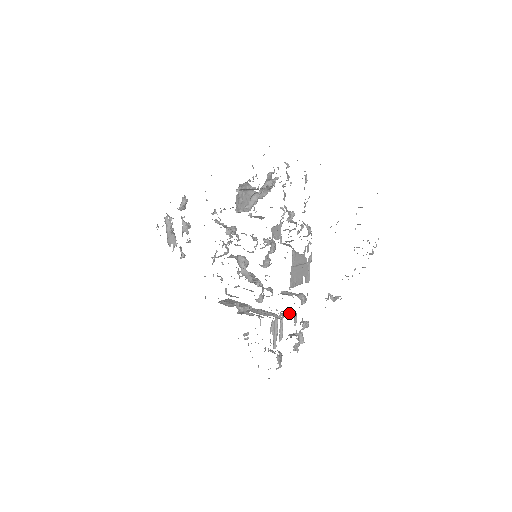
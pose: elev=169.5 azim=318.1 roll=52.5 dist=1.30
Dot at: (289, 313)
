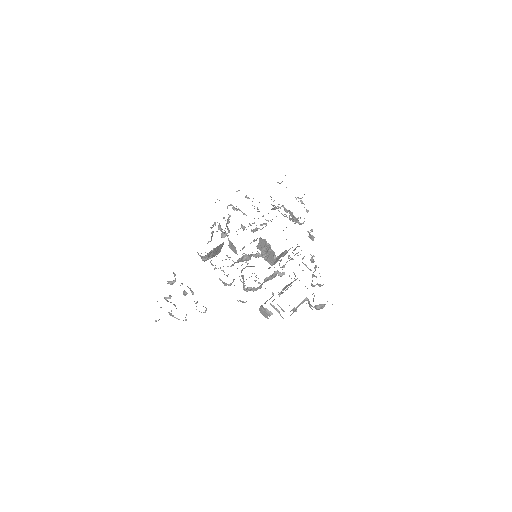
Dot at: occluded
